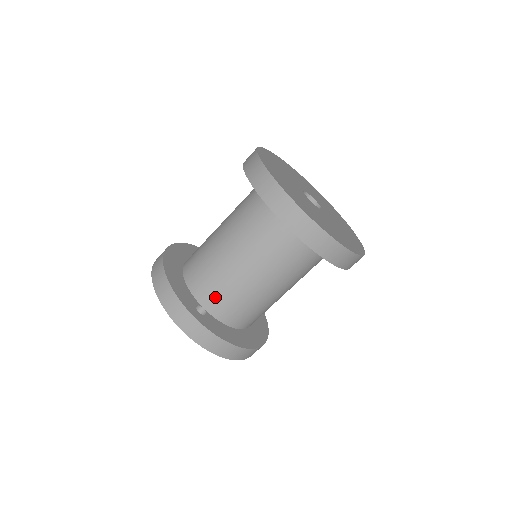
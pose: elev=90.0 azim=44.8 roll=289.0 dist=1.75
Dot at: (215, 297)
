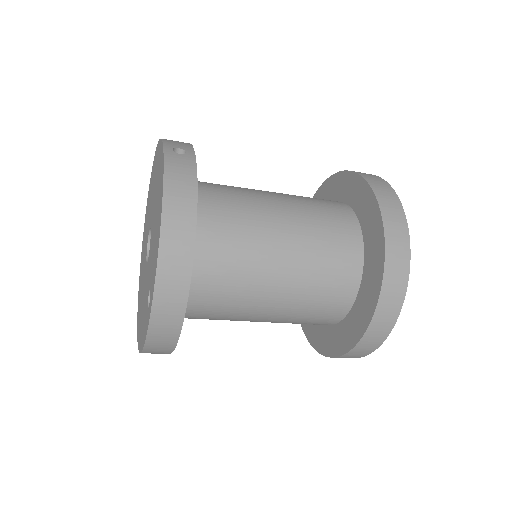
Dot at: (208, 296)
